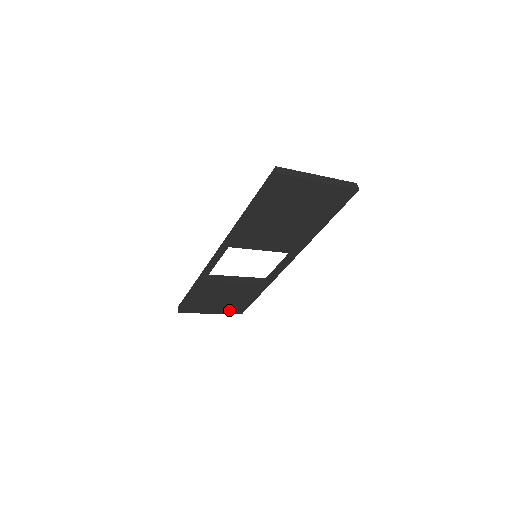
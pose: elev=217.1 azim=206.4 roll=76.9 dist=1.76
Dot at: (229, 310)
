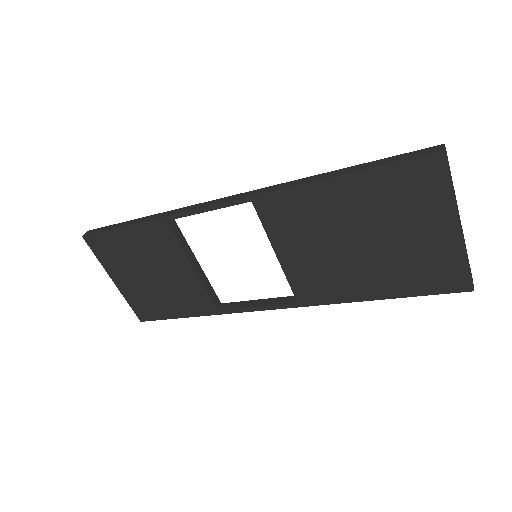
Dot at: (136, 300)
